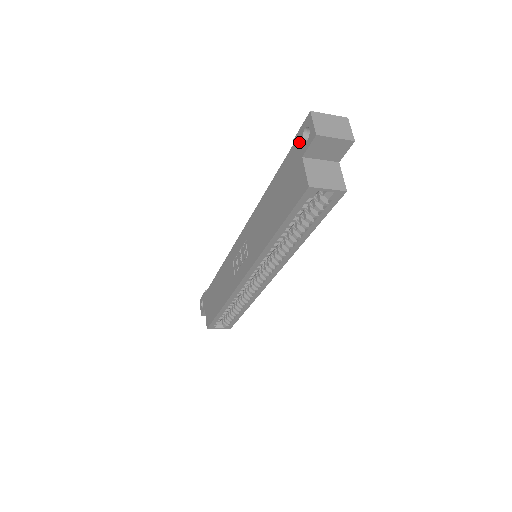
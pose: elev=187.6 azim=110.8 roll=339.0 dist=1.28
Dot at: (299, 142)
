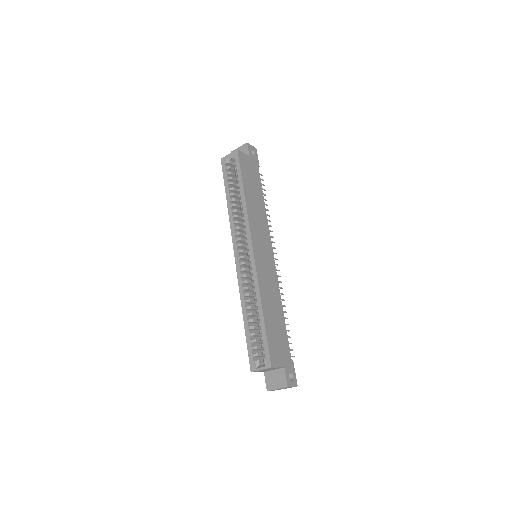
Dot at: occluded
